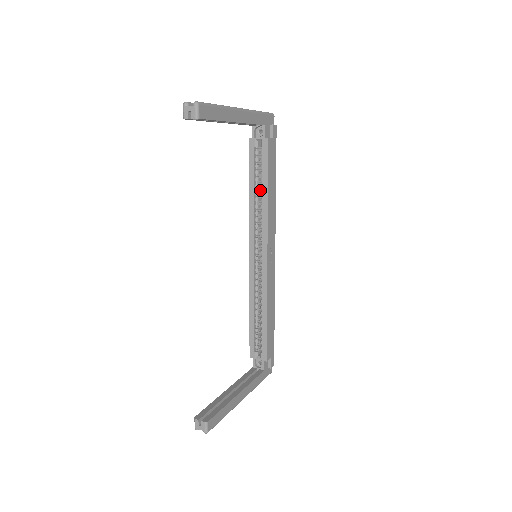
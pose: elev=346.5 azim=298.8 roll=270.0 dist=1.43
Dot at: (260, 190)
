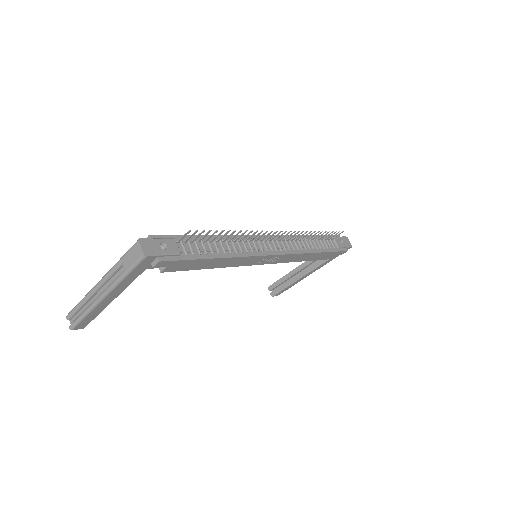
Dot at: occluded
